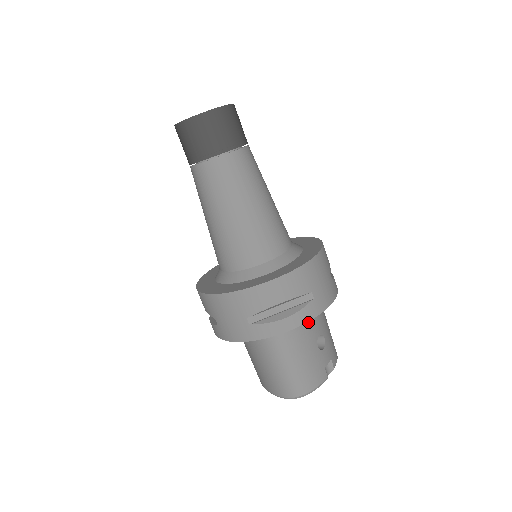
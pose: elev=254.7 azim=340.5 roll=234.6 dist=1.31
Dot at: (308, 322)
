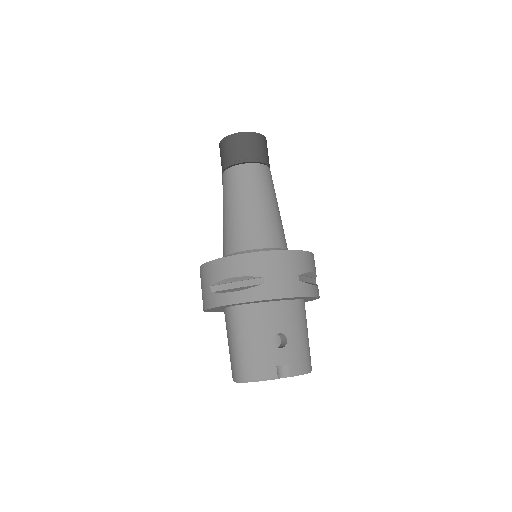
Dot at: (269, 314)
